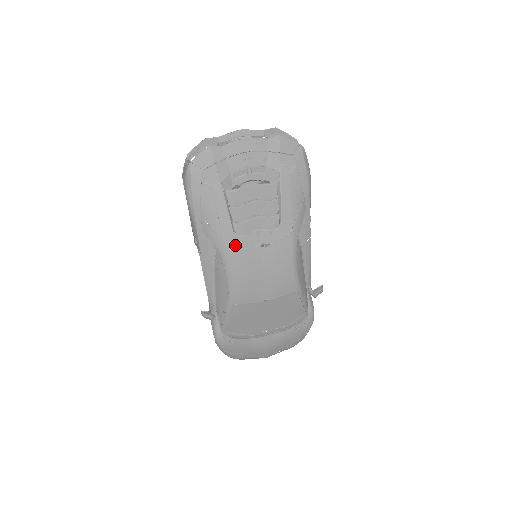
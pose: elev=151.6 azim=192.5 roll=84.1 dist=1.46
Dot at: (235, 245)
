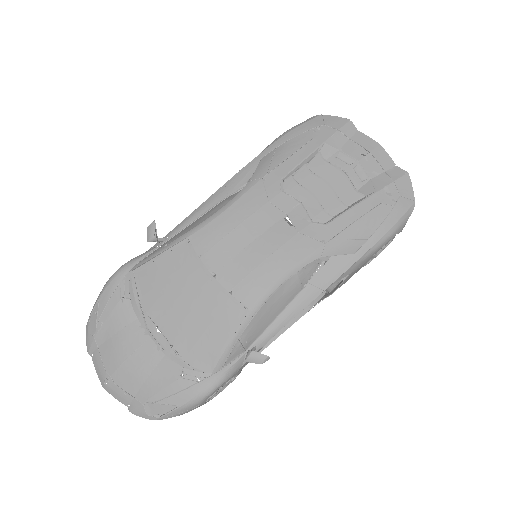
Dot at: (268, 189)
